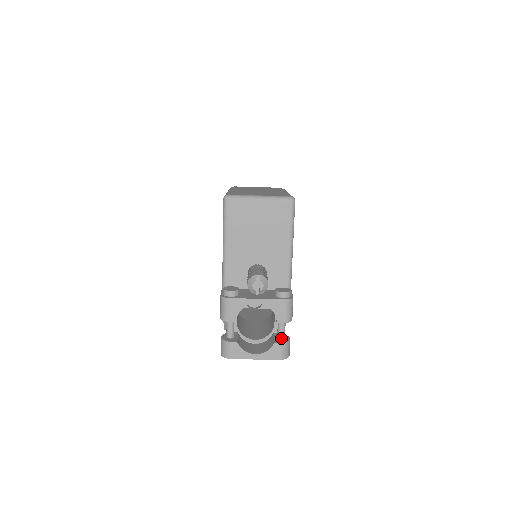
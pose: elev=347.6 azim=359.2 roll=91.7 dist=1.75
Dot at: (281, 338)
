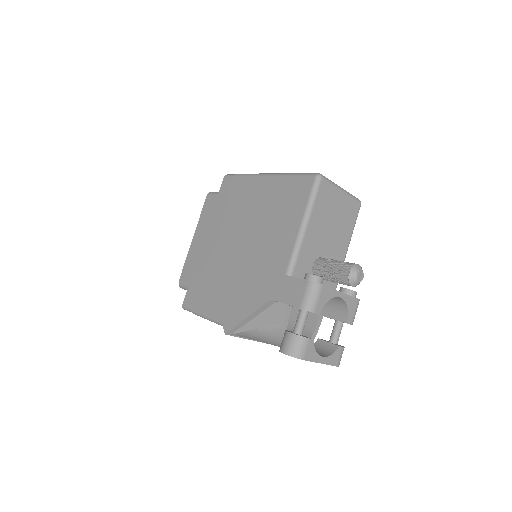
Dot at: (337, 343)
